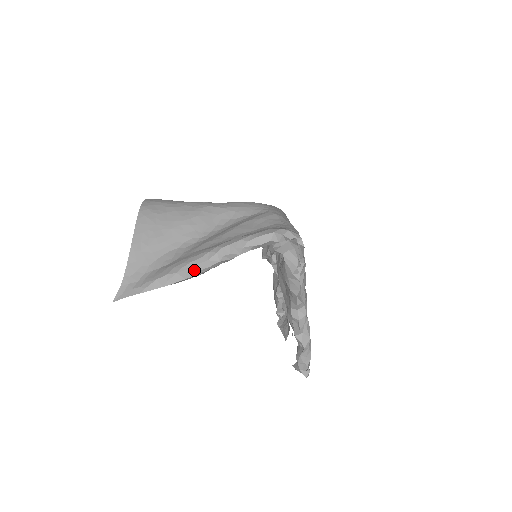
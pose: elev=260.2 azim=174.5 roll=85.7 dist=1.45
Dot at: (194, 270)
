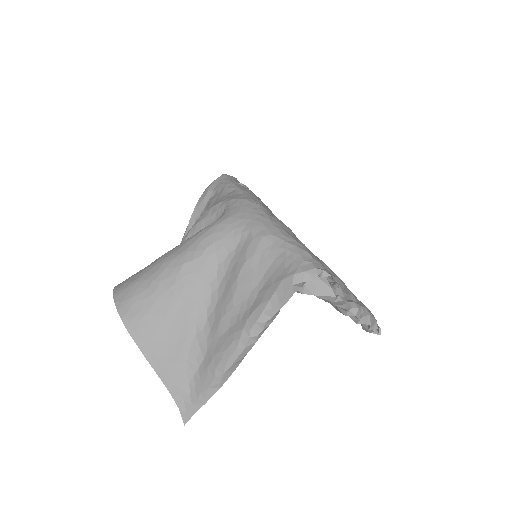
Dot at: (238, 361)
